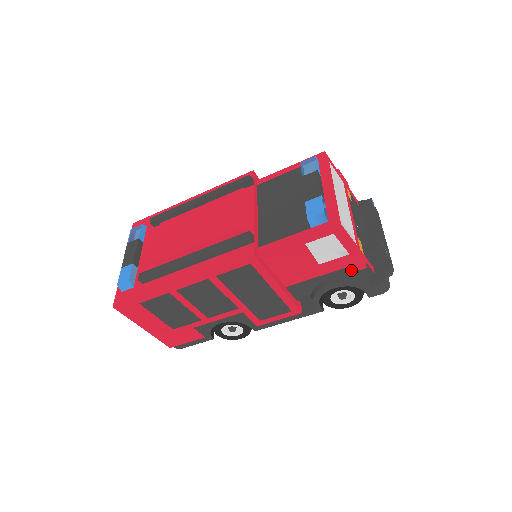
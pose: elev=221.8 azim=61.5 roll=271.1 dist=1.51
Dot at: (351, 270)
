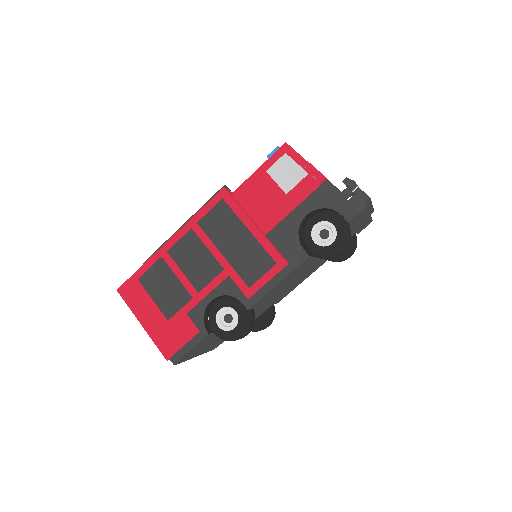
Dot at: (319, 195)
